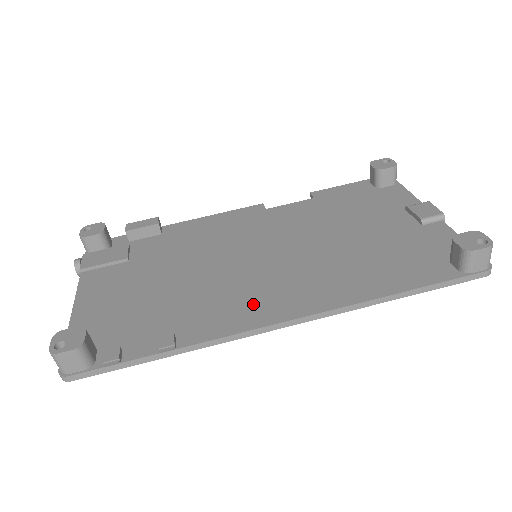
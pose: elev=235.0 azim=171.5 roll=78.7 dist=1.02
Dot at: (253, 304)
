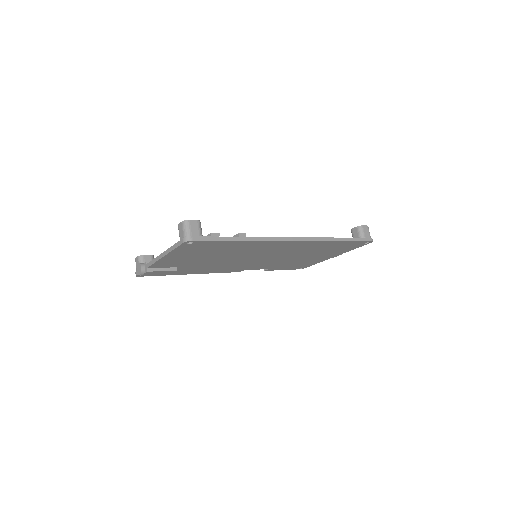
Dot at: occluded
